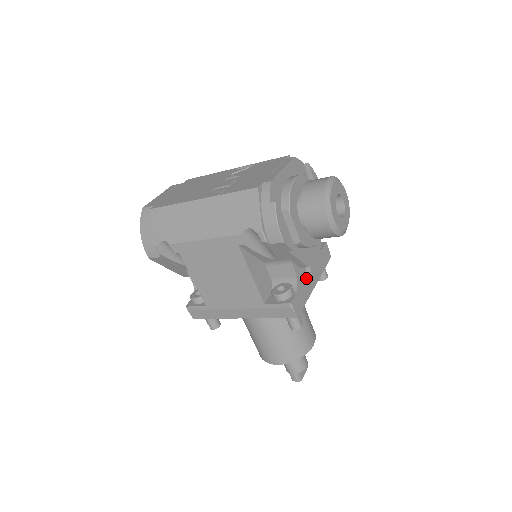
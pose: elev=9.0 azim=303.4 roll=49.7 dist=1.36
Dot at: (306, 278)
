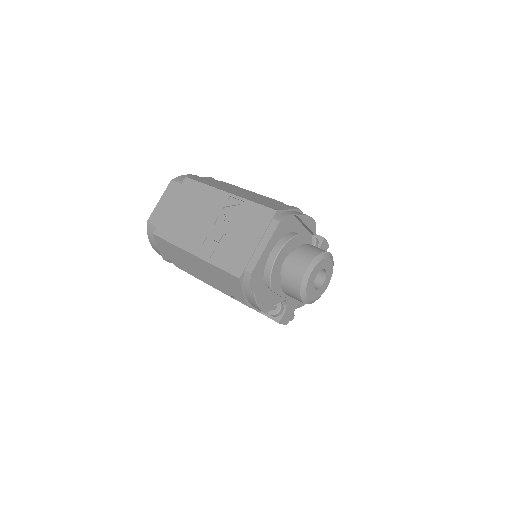
Dot at: occluded
